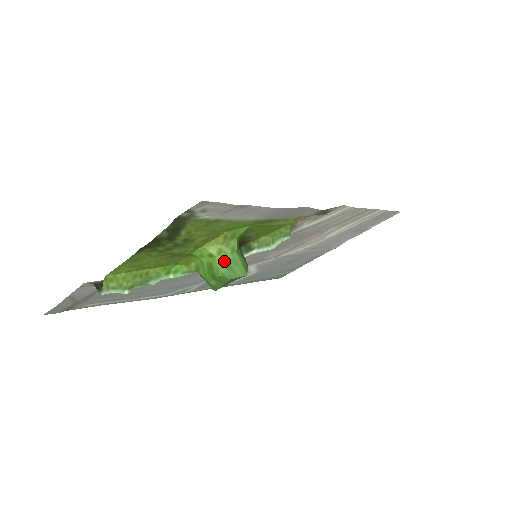
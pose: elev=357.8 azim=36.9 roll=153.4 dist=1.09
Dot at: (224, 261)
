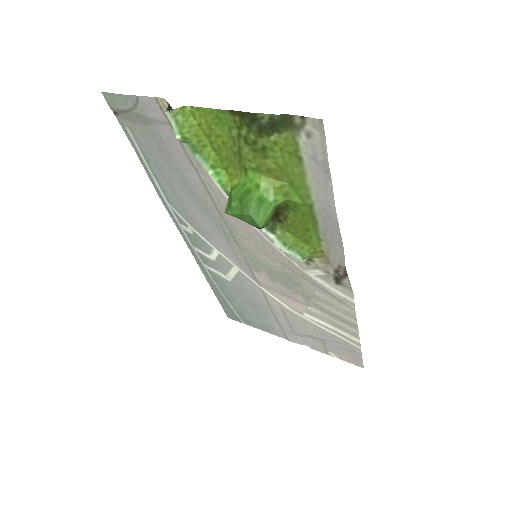
Dot at: (261, 199)
